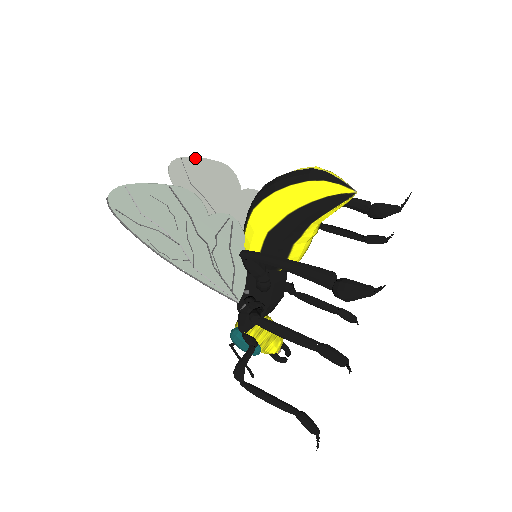
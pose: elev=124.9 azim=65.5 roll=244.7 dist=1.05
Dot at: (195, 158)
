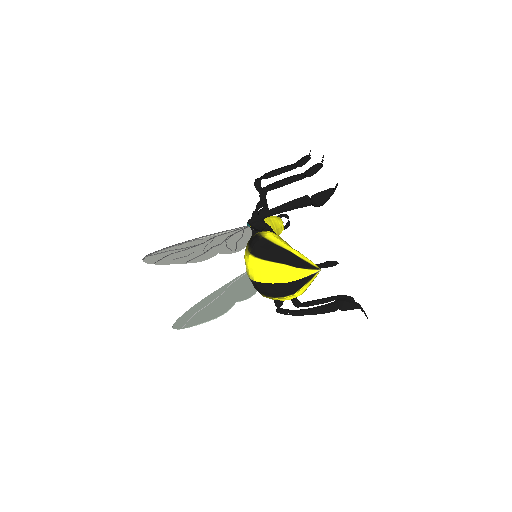
Dot at: (167, 264)
